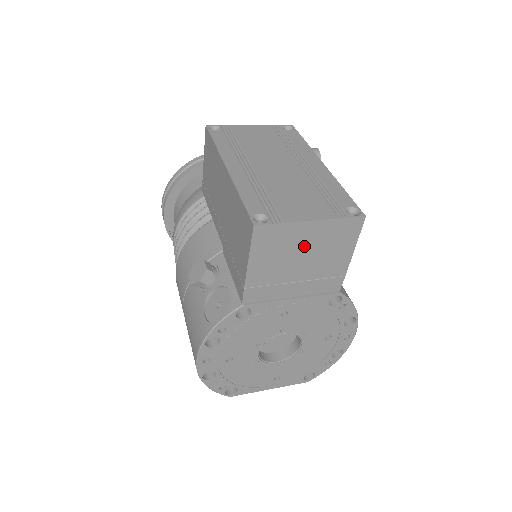
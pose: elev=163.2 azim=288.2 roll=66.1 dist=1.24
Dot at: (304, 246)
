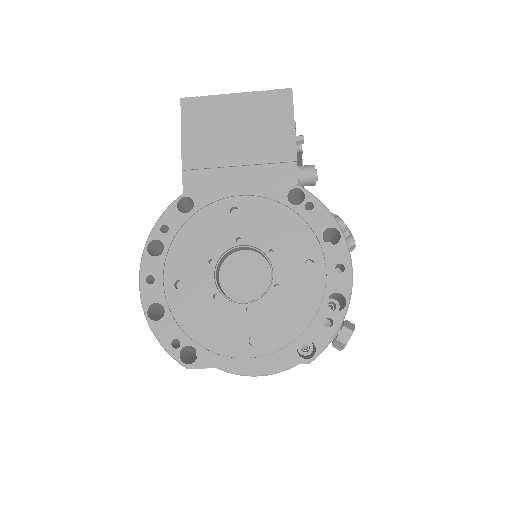
Dot at: (235, 121)
